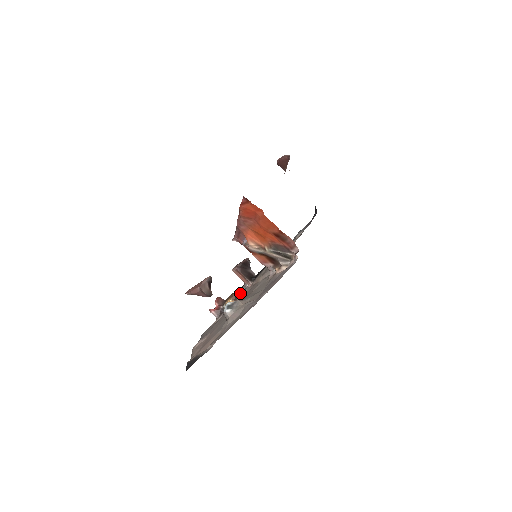
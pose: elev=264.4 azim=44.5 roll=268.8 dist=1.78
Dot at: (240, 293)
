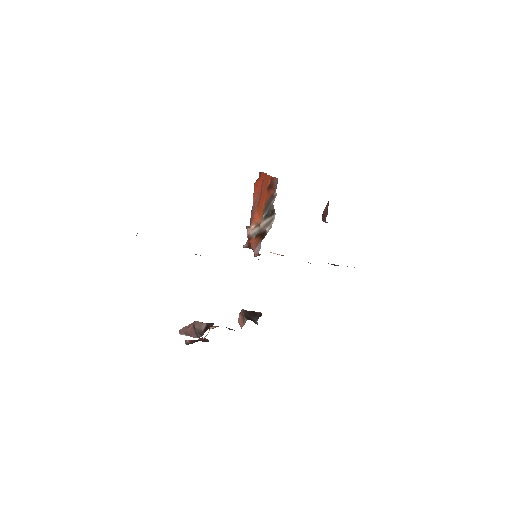
Dot at: occluded
